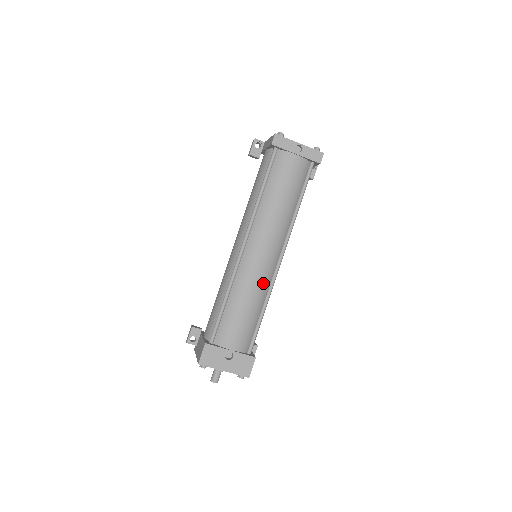
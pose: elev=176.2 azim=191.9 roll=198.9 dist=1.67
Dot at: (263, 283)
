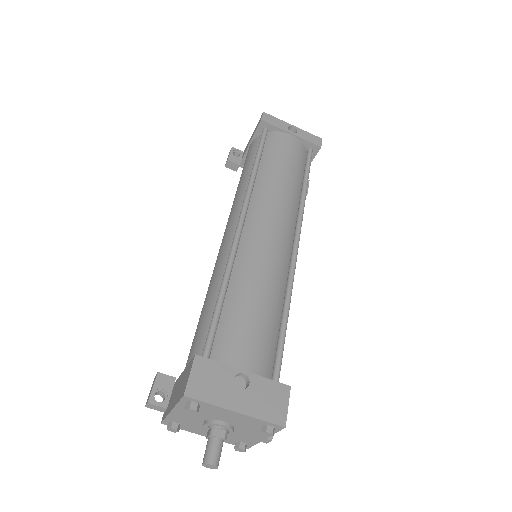
Dot at: (279, 270)
